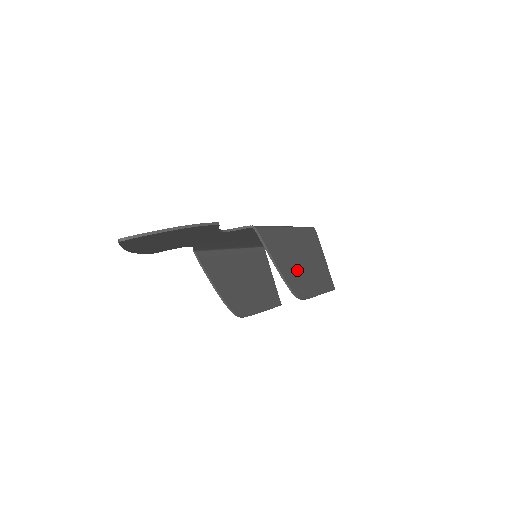
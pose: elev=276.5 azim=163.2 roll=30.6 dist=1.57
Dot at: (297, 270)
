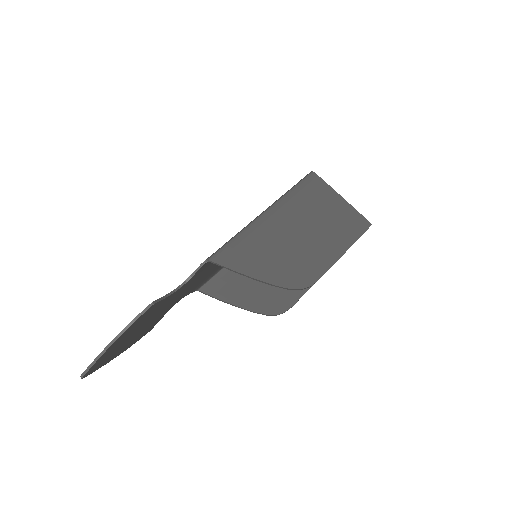
Dot at: (292, 256)
